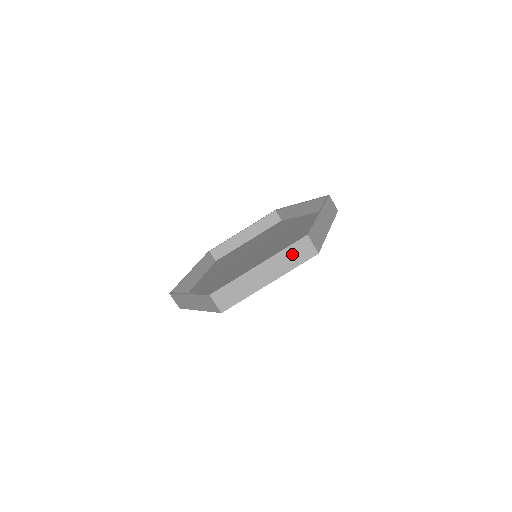
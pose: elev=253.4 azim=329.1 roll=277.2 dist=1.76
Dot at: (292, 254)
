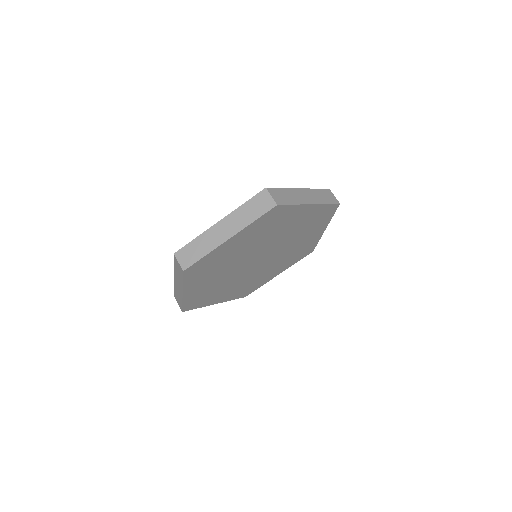
Dot at: (322, 194)
